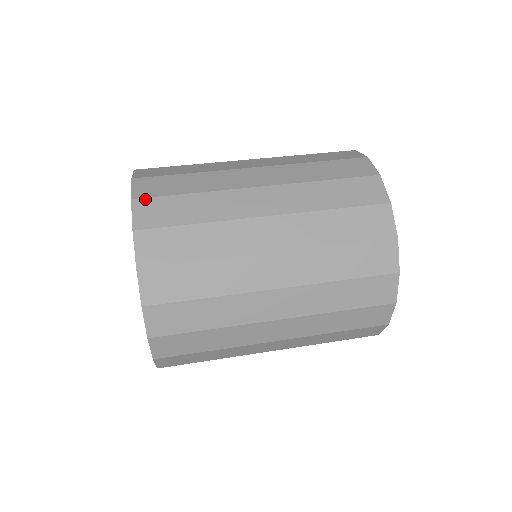
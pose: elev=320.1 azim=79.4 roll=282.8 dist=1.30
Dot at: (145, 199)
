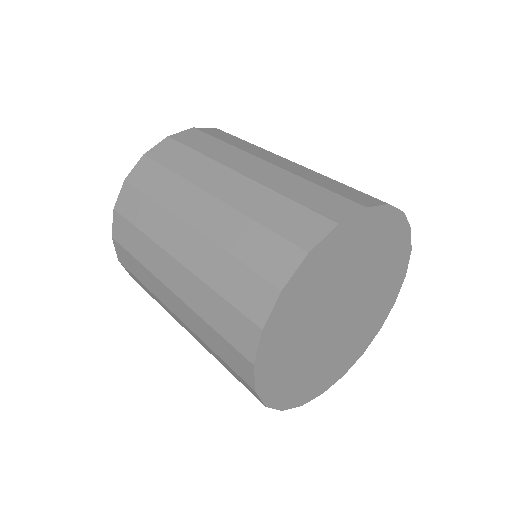
Dot at: (130, 185)
